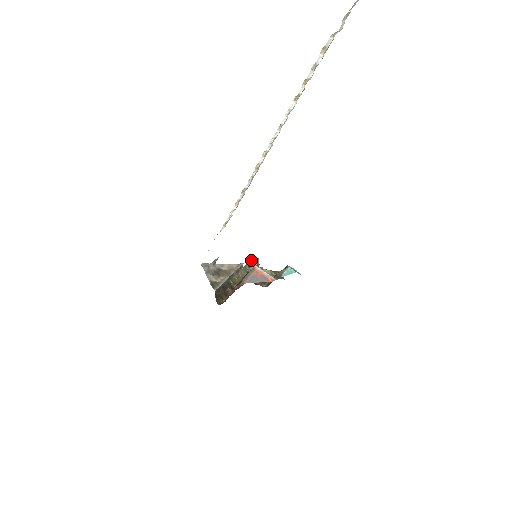
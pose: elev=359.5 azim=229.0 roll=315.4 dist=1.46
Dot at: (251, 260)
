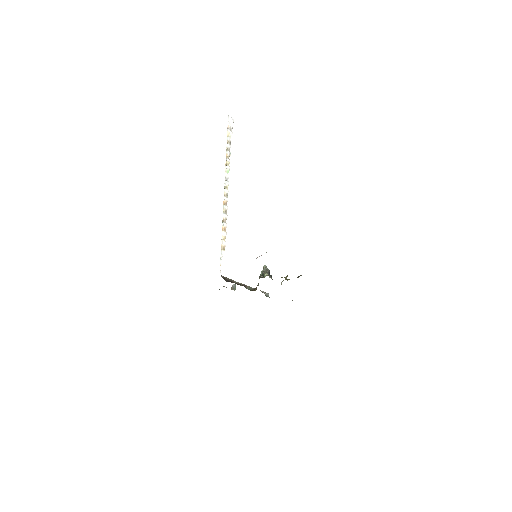
Dot at: occluded
